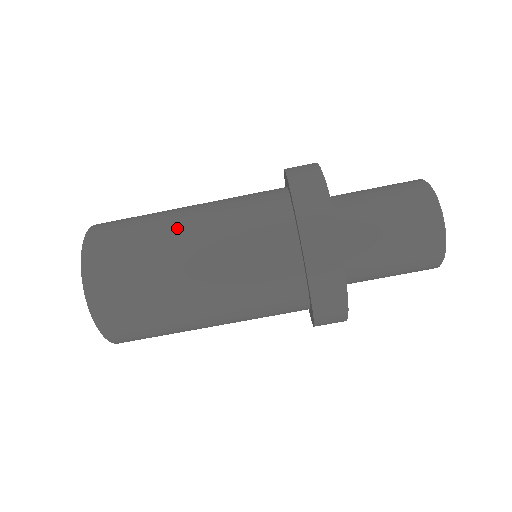
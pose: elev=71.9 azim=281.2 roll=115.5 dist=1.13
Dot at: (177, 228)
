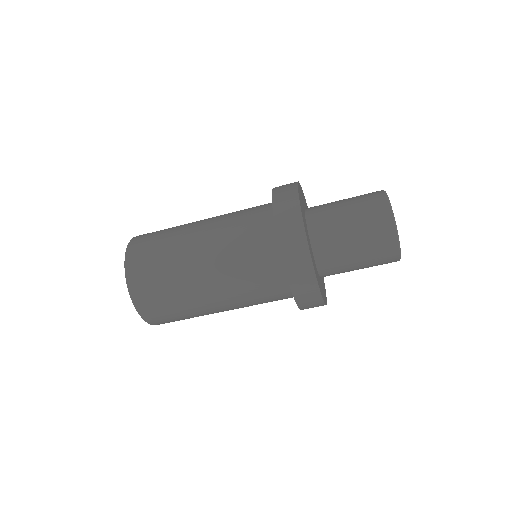
Dot at: (196, 272)
